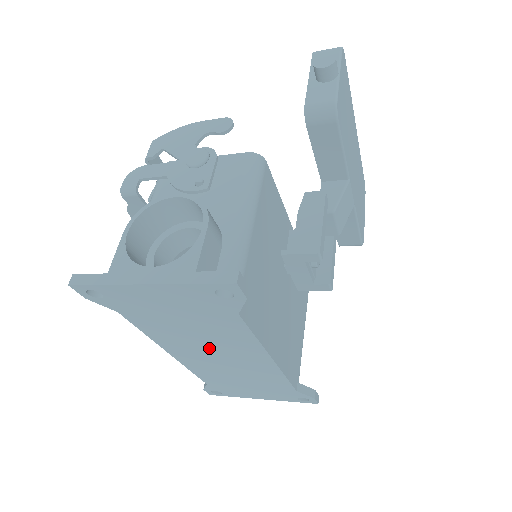
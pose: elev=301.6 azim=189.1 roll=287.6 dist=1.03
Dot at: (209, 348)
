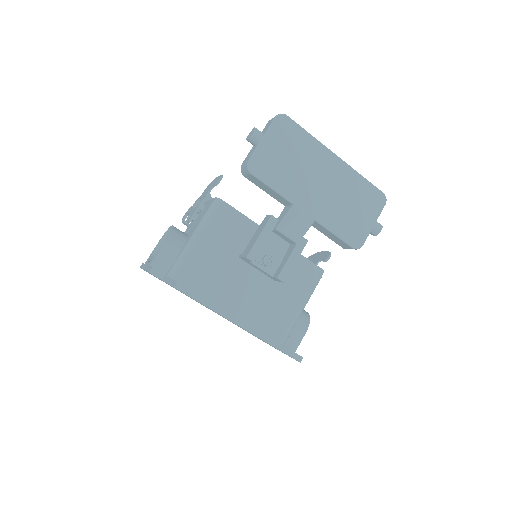
Dot at: occluded
